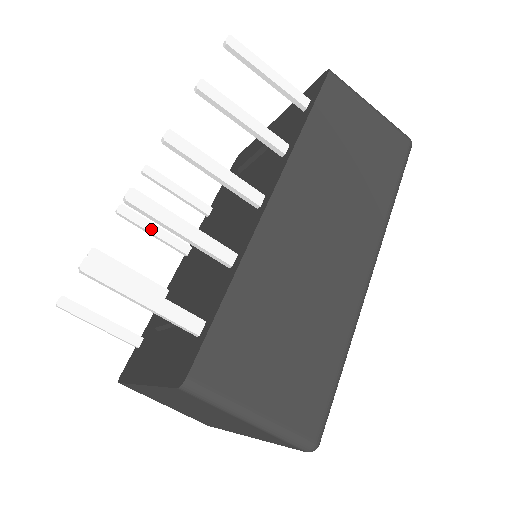
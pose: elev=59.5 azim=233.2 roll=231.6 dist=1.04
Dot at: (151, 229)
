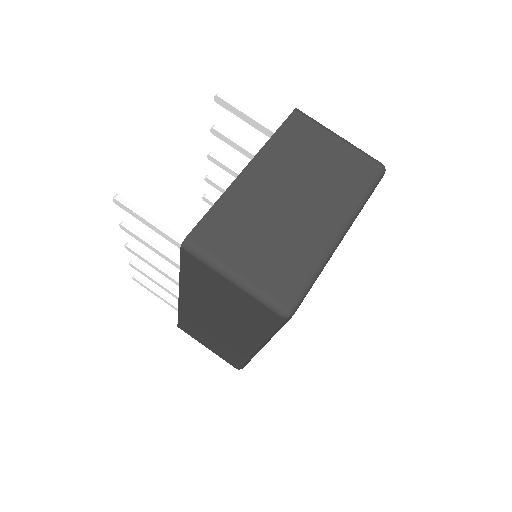
Dot at: (155, 262)
